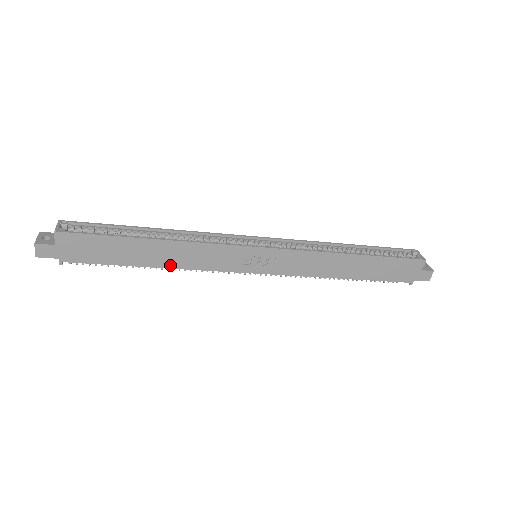
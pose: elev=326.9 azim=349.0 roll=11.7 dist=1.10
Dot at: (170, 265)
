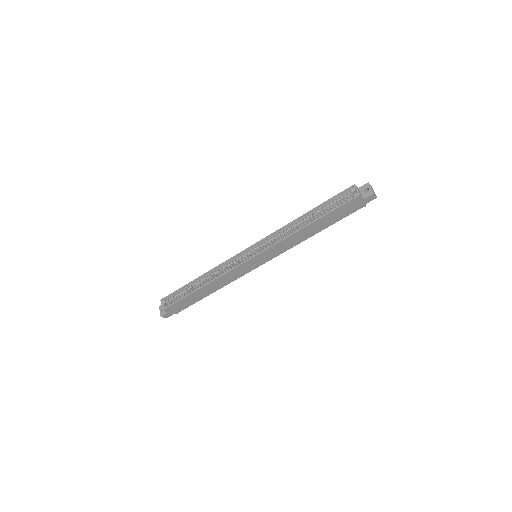
Dot at: (219, 288)
